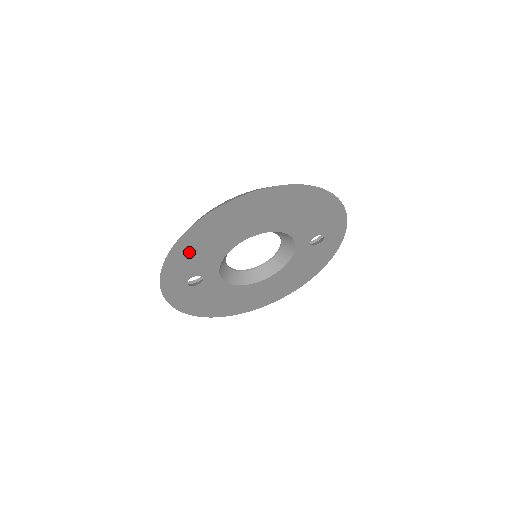
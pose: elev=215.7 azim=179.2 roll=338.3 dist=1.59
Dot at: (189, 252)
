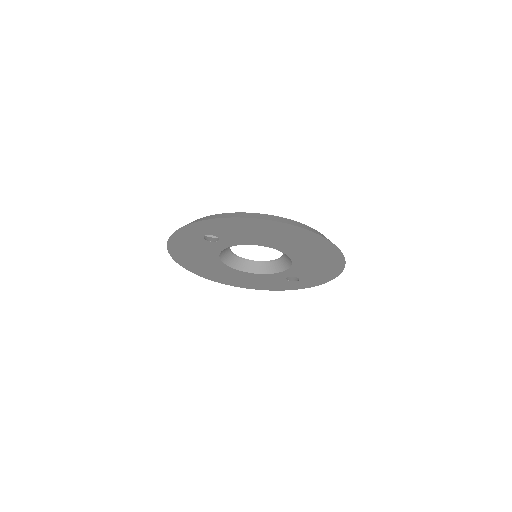
Dot at: (243, 227)
